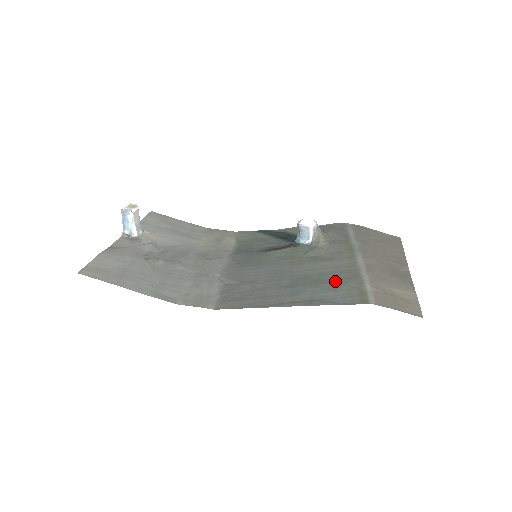
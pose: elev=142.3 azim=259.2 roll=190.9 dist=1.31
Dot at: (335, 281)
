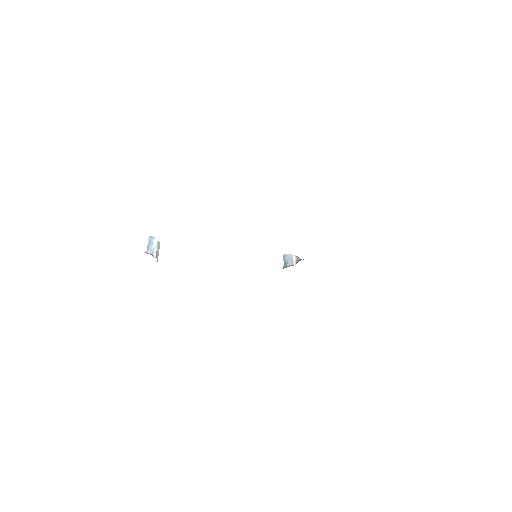
Dot at: occluded
